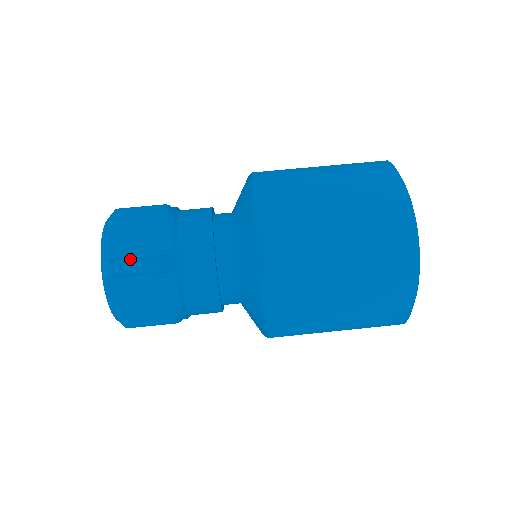
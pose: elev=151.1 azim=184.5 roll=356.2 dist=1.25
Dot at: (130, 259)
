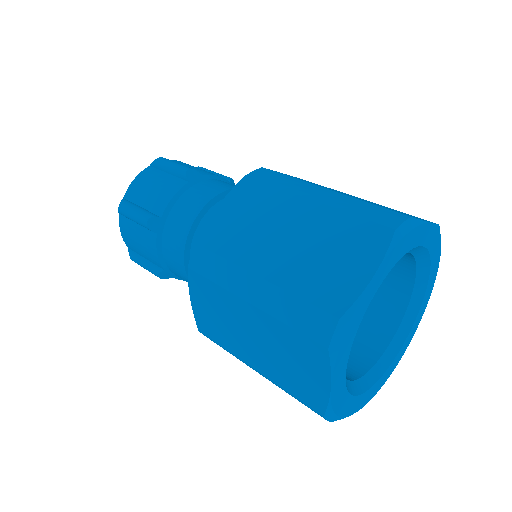
Dot at: (133, 205)
